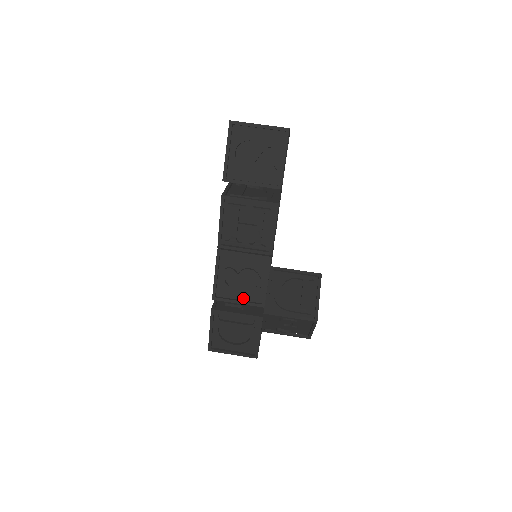
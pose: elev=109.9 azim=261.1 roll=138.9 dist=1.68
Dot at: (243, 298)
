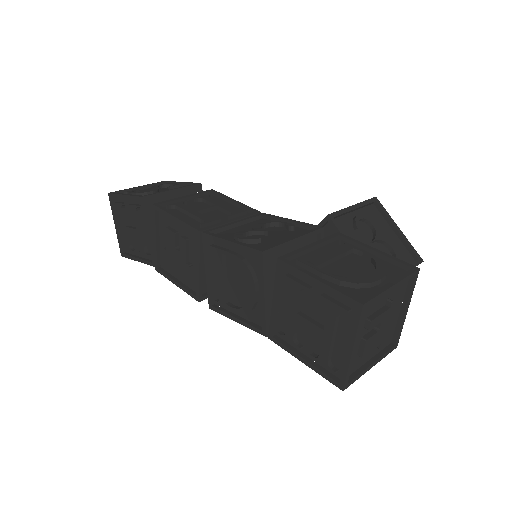
Dot at: occluded
